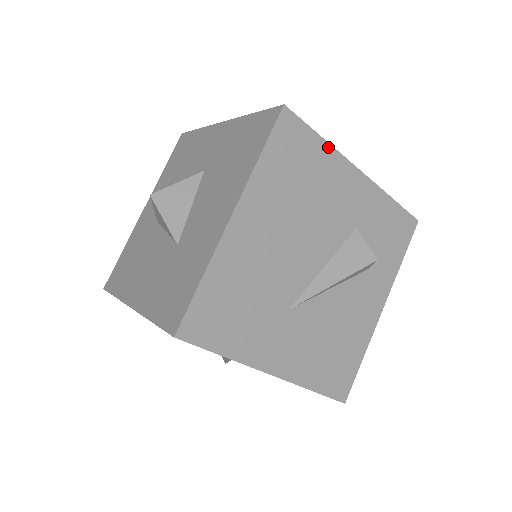
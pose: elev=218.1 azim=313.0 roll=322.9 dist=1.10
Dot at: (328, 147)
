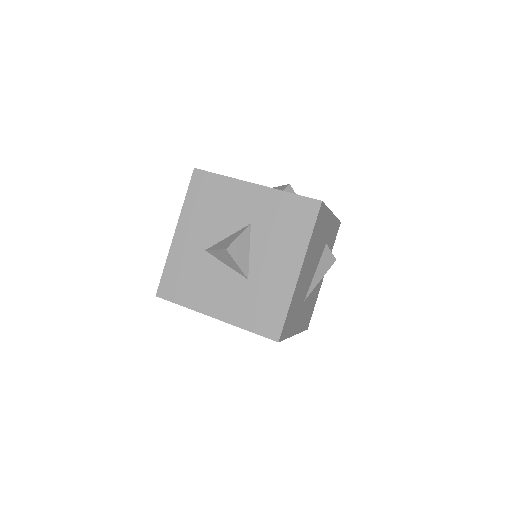
Dot at: (328, 210)
